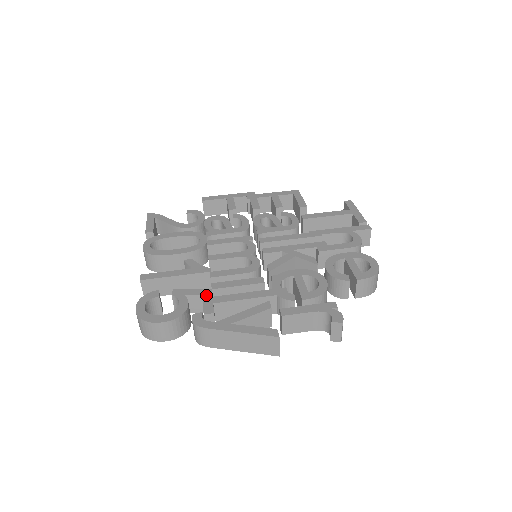
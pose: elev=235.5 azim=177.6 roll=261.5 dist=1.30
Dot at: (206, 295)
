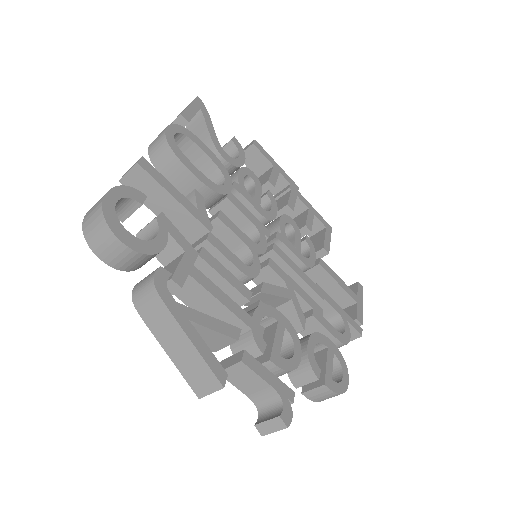
Dot at: (189, 256)
